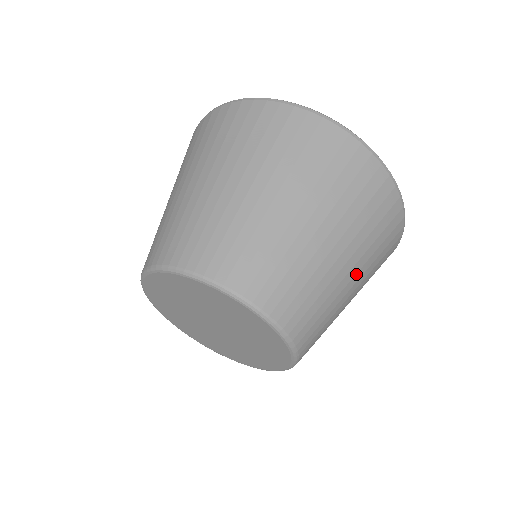
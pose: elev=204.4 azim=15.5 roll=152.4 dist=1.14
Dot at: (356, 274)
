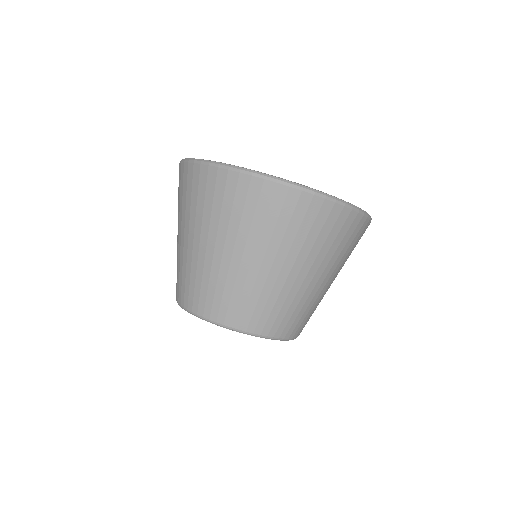
Dot at: occluded
